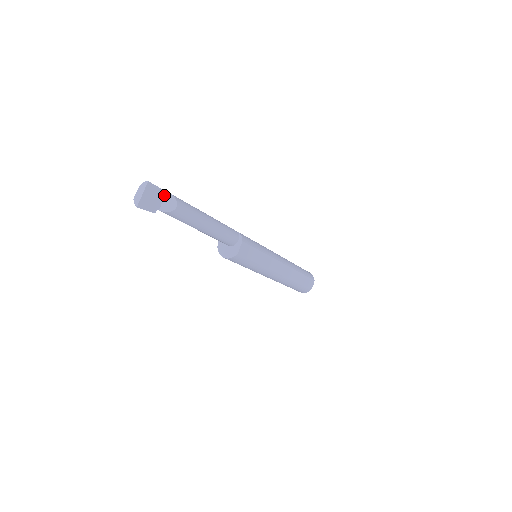
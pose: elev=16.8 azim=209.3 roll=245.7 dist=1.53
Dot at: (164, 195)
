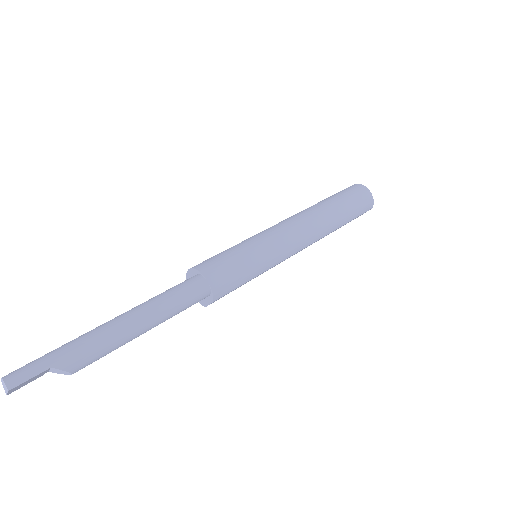
Dot at: (48, 369)
